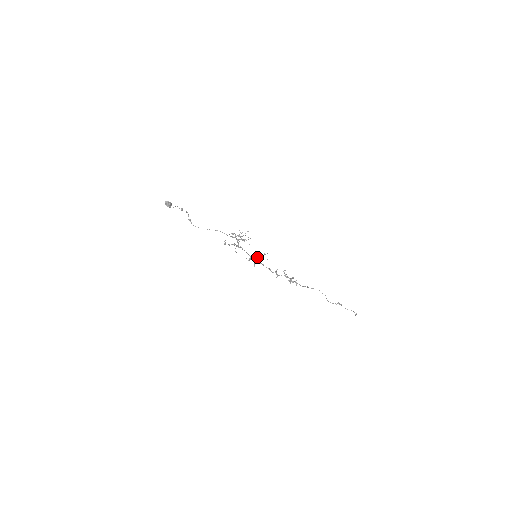
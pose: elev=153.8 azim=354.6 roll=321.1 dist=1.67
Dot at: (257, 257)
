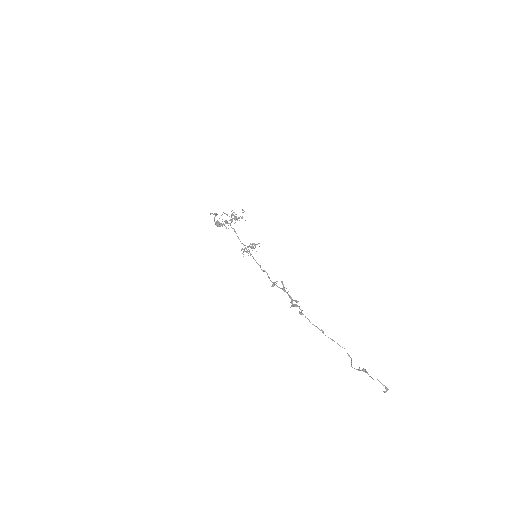
Dot at: (249, 246)
